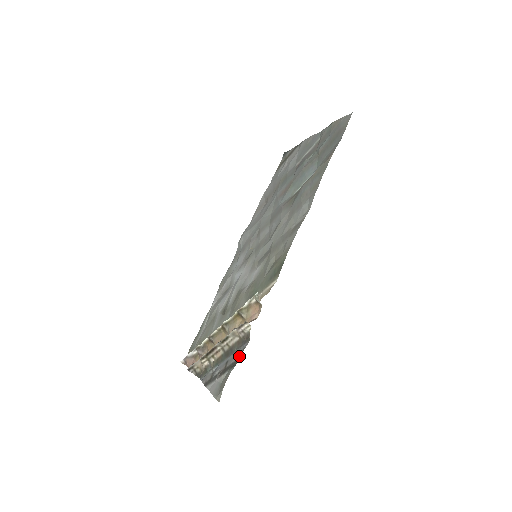
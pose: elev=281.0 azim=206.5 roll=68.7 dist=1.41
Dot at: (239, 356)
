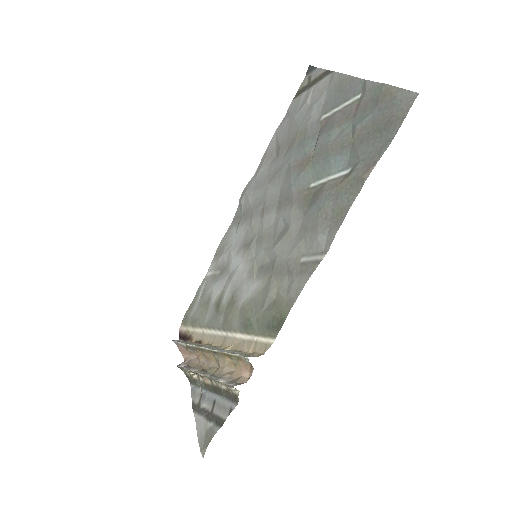
Dot at: (225, 417)
